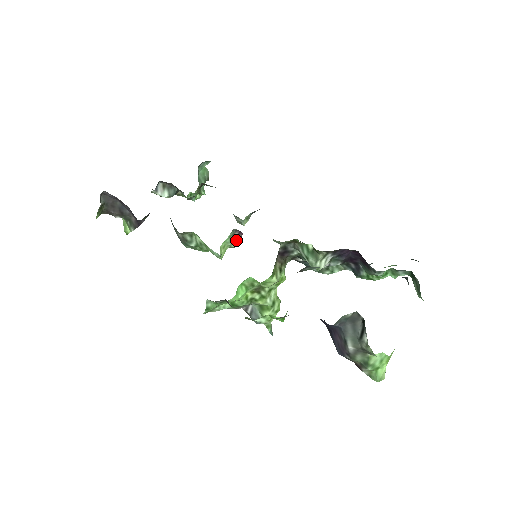
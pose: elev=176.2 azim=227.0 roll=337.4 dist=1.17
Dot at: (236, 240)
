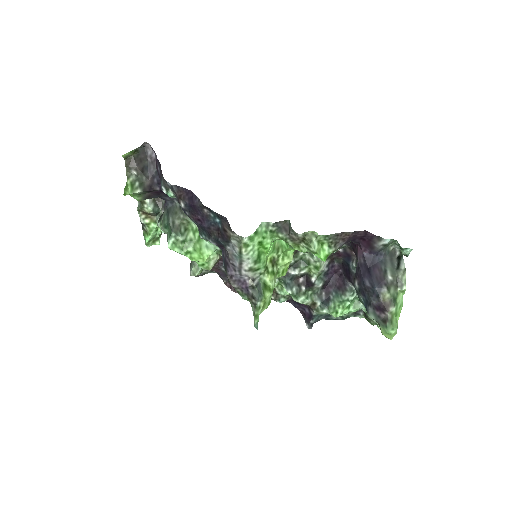
Dot at: (219, 256)
